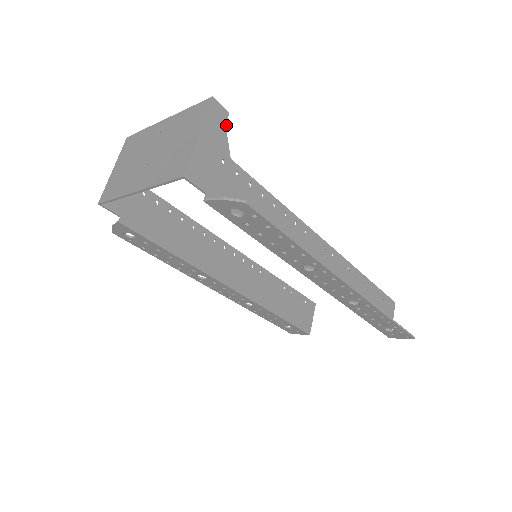
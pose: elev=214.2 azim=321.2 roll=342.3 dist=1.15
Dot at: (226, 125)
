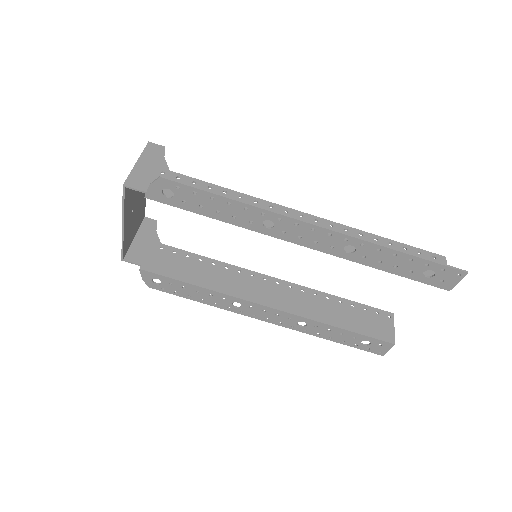
Dot at: (163, 154)
